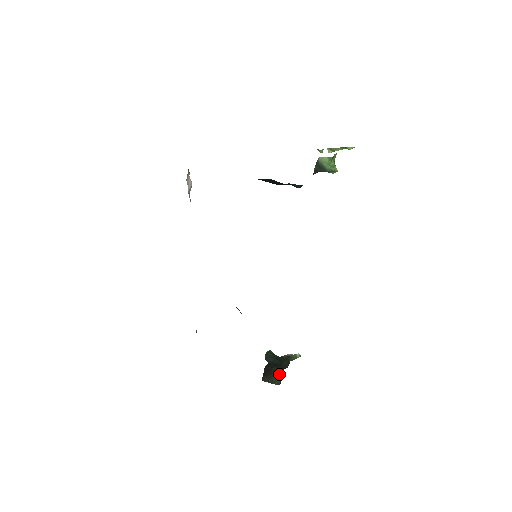
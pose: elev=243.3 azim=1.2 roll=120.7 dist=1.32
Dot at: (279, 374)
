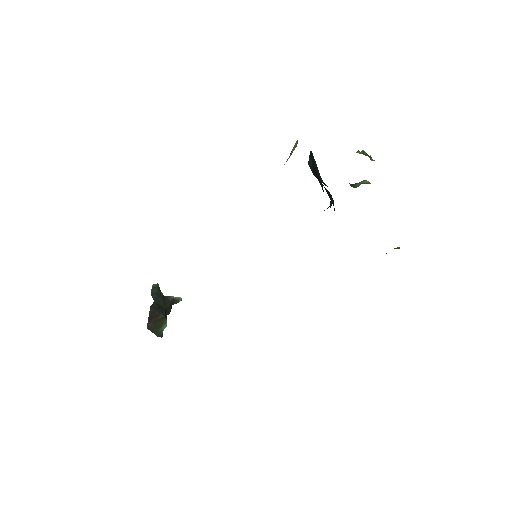
Dot at: (165, 326)
